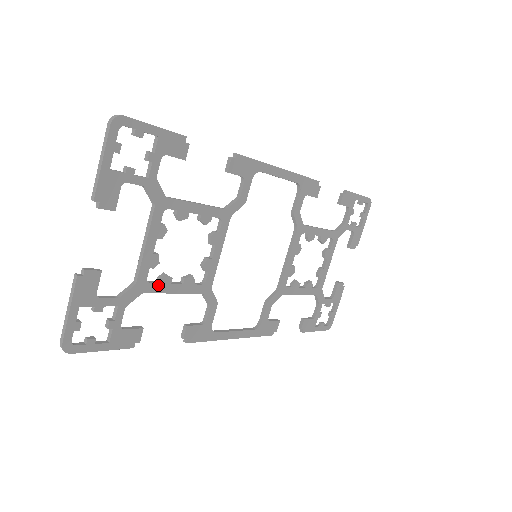
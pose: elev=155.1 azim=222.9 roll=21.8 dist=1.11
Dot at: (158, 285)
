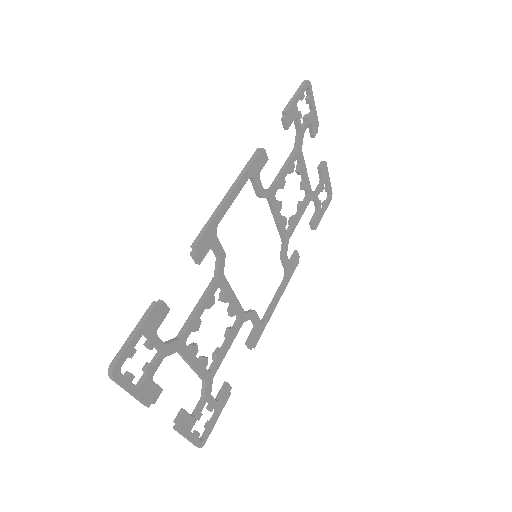
Dot at: (217, 363)
